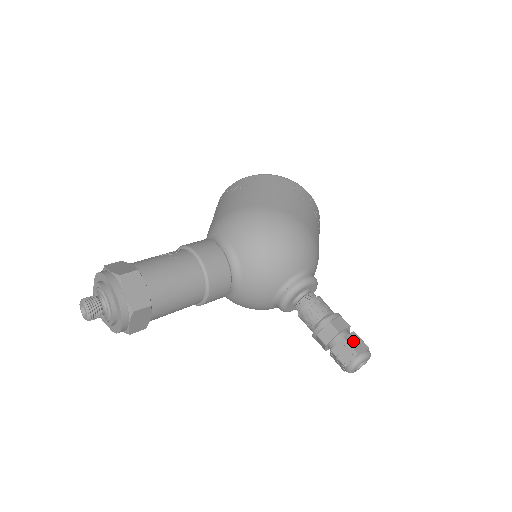
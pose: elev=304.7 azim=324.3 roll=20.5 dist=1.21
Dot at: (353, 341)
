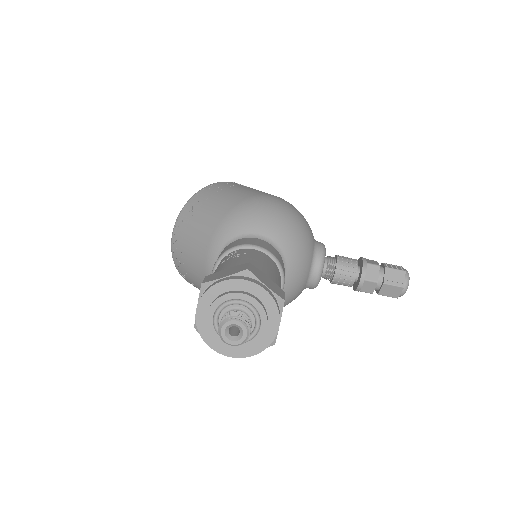
Dot at: (392, 266)
